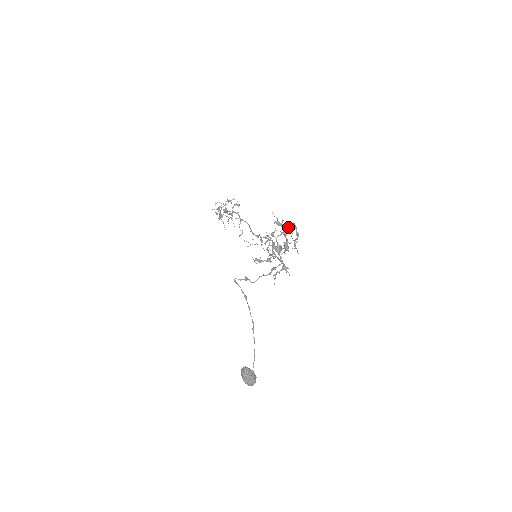
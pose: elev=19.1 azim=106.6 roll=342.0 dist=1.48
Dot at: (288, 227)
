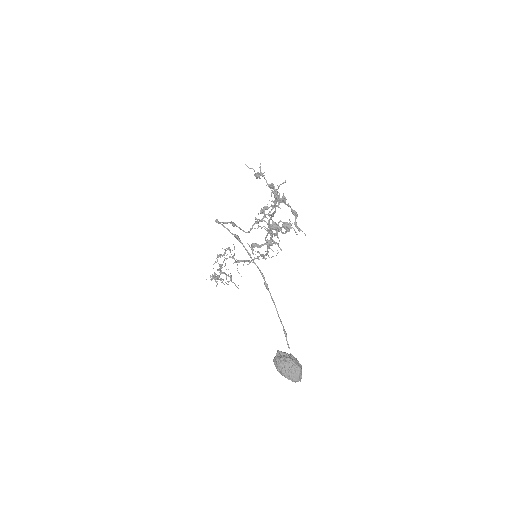
Dot at: occluded
